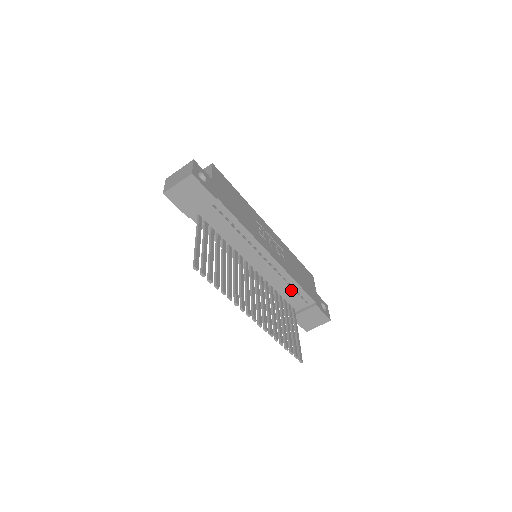
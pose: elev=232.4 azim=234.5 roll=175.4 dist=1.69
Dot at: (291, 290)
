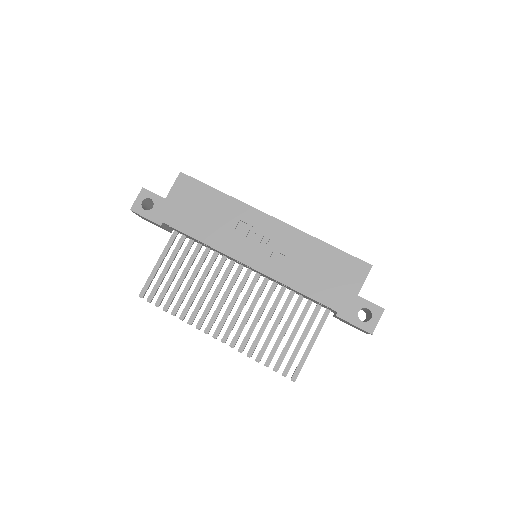
Dot at: occluded
